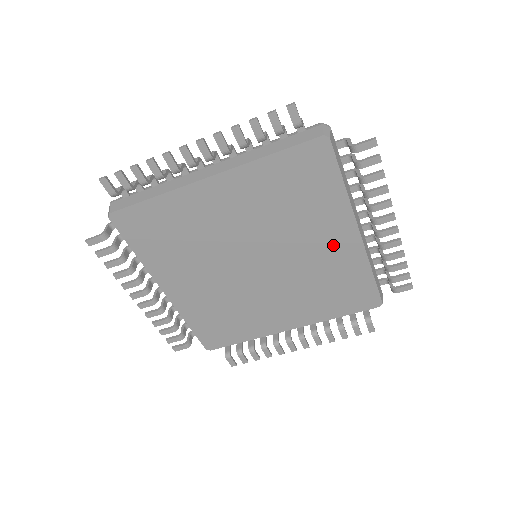
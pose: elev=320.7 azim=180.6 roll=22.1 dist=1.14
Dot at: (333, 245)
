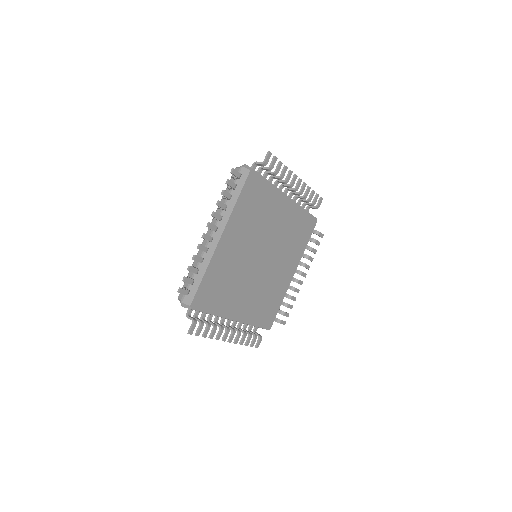
Dot at: (285, 274)
